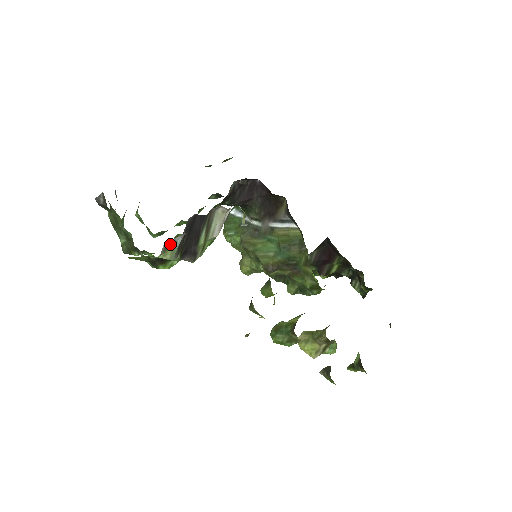
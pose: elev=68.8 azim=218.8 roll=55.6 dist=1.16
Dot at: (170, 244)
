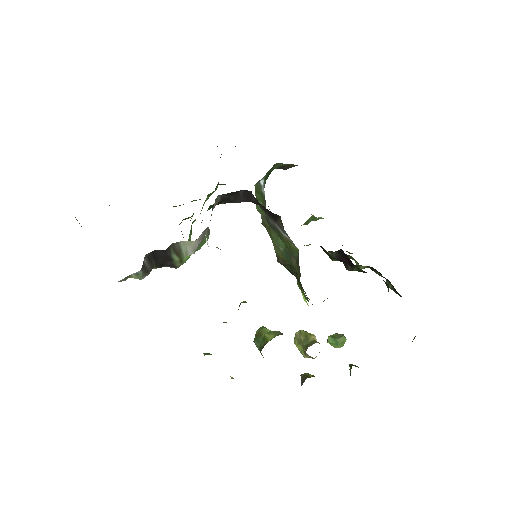
Dot at: occluded
